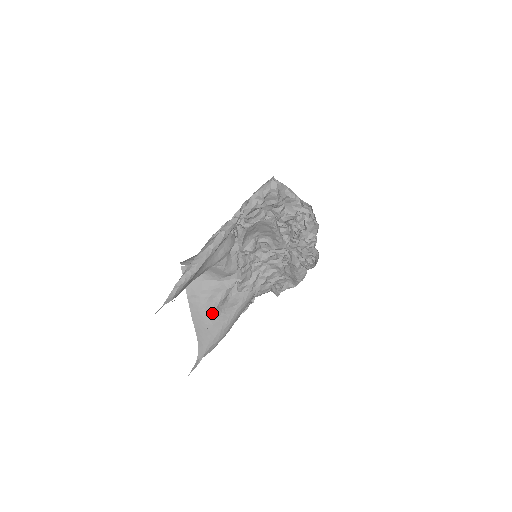
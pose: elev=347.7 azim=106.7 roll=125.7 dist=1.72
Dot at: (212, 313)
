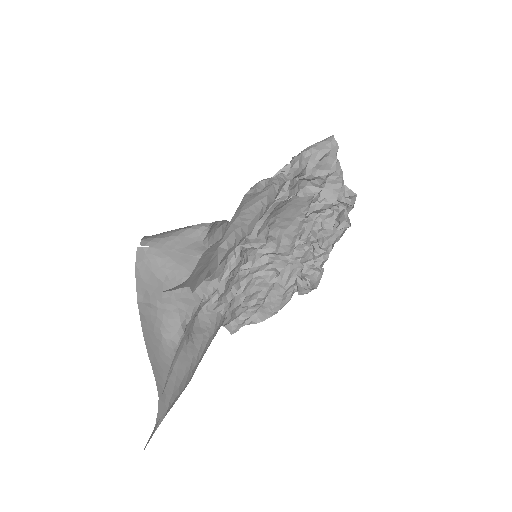
Dot at: (177, 338)
